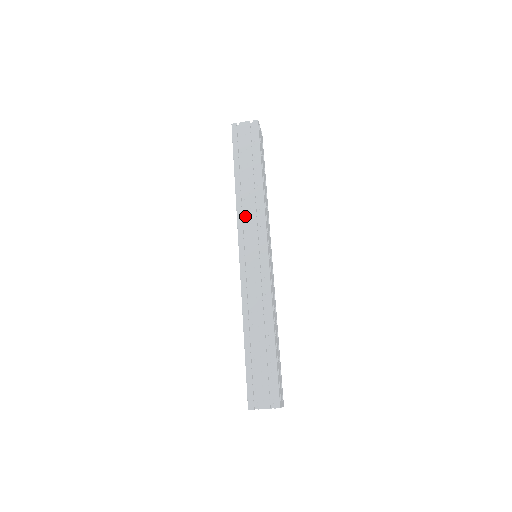
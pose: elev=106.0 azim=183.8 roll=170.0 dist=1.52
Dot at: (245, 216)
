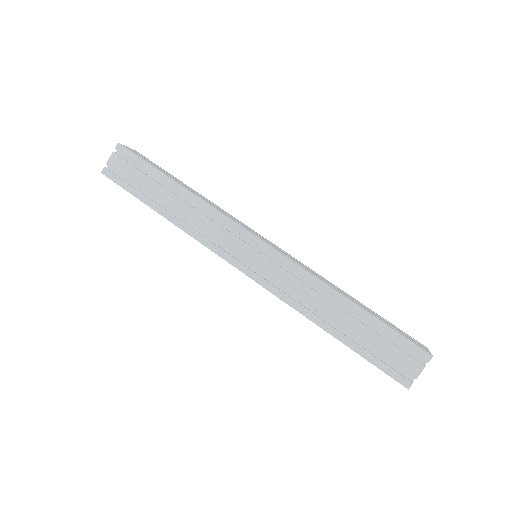
Dot at: (207, 235)
